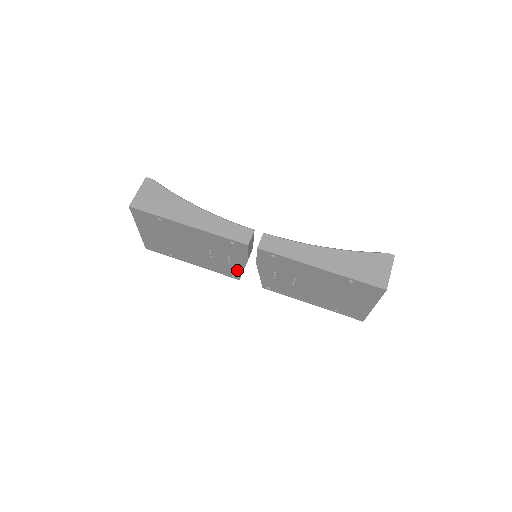
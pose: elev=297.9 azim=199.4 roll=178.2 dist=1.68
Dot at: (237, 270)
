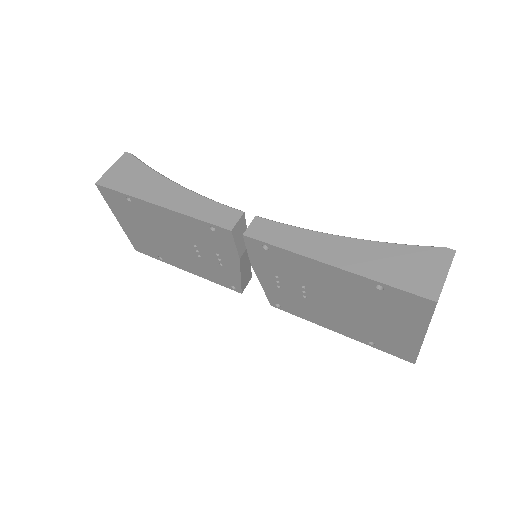
Dot at: (234, 277)
